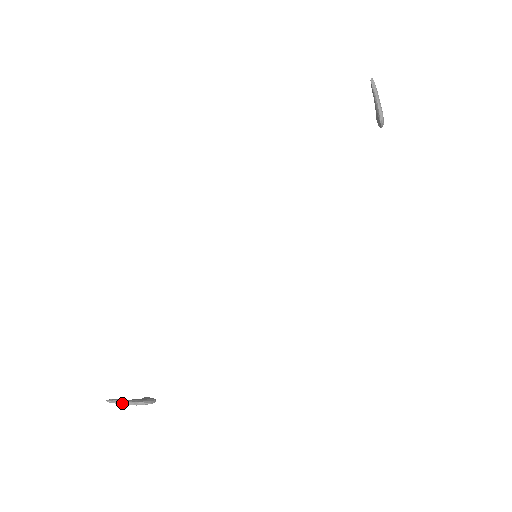
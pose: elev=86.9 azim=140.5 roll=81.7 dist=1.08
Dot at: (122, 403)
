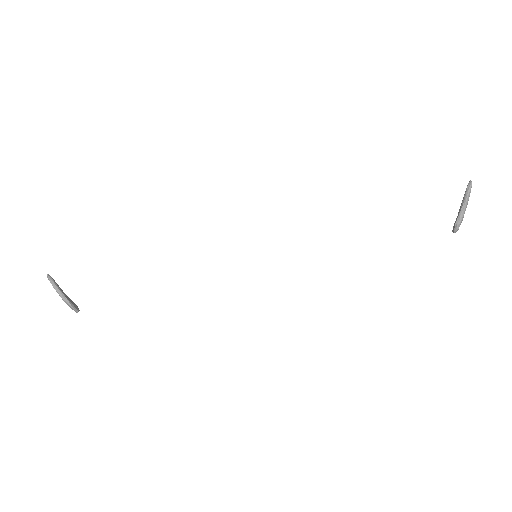
Dot at: (54, 285)
